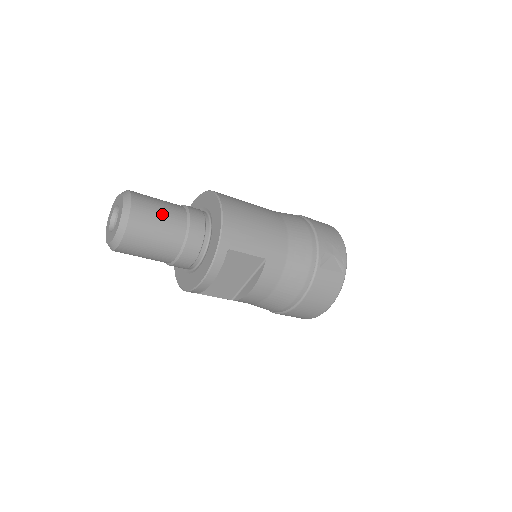
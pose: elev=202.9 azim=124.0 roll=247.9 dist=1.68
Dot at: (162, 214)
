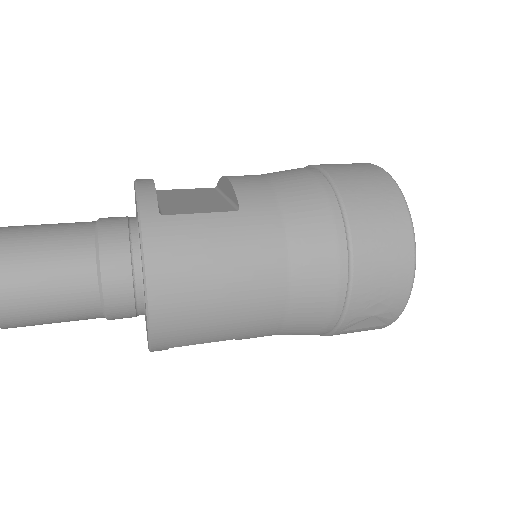
Dot at: (51, 307)
